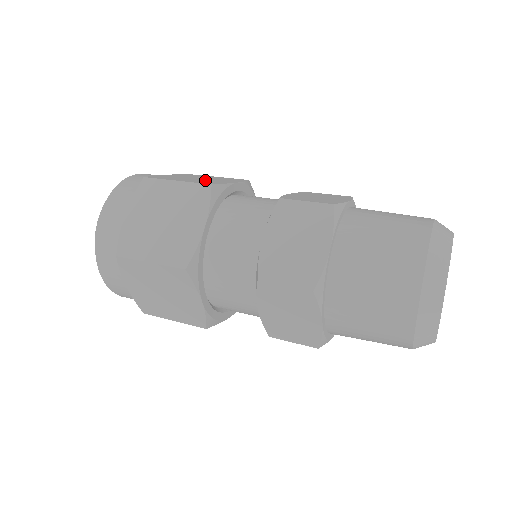
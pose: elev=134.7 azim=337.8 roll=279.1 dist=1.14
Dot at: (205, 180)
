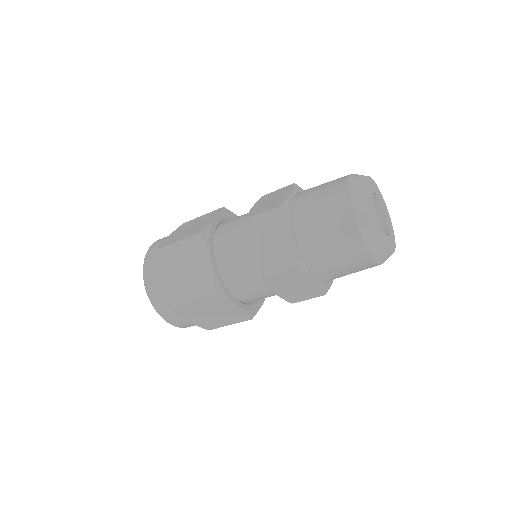
Dot at: (195, 228)
